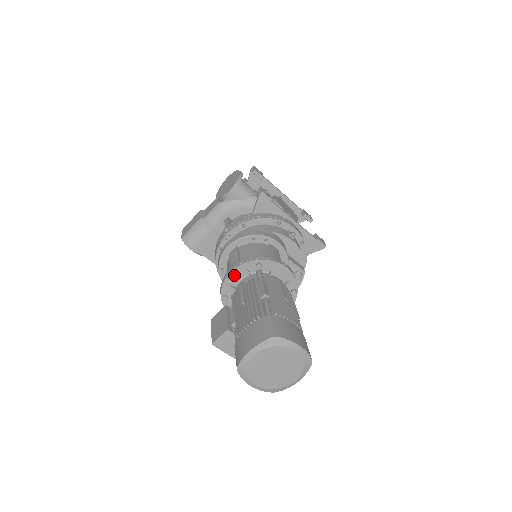
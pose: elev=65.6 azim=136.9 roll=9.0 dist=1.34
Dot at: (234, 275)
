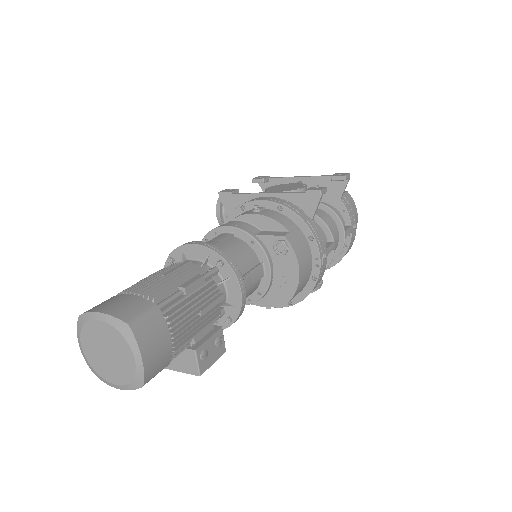
Dot at: occluded
